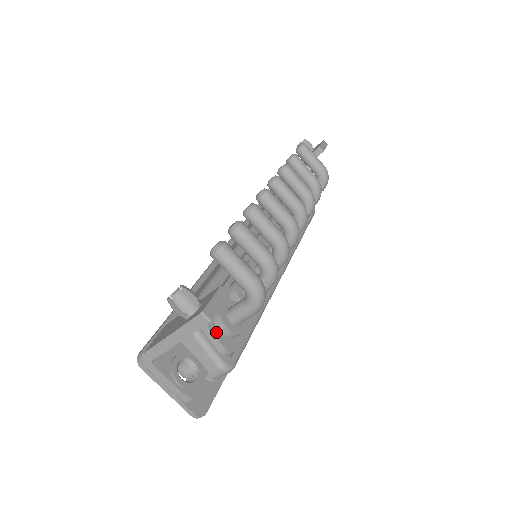
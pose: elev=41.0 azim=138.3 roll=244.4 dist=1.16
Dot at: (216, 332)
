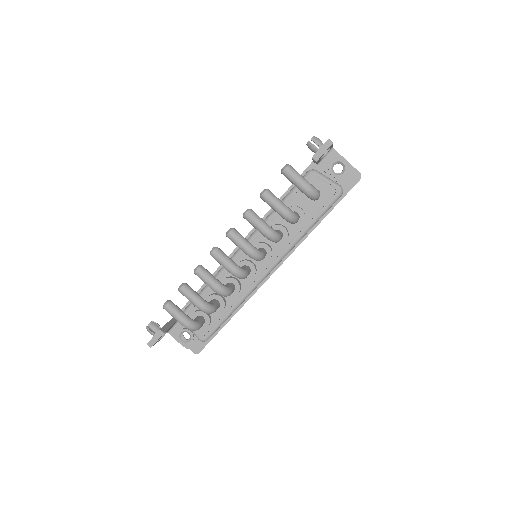
Dot at: occluded
